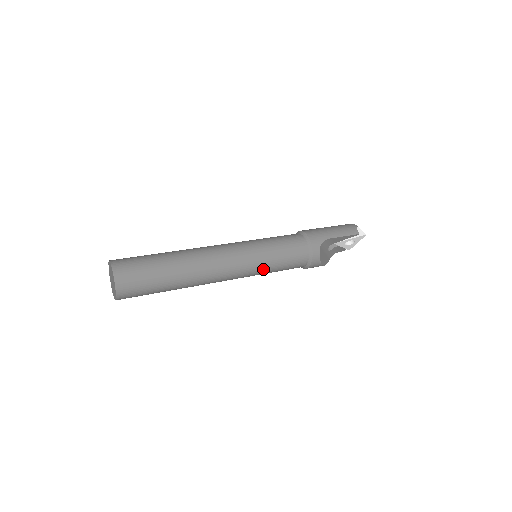
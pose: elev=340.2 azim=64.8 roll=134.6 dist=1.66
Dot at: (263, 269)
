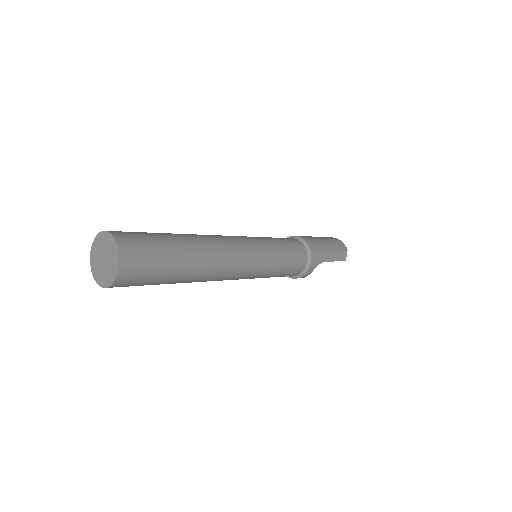
Dot at: occluded
